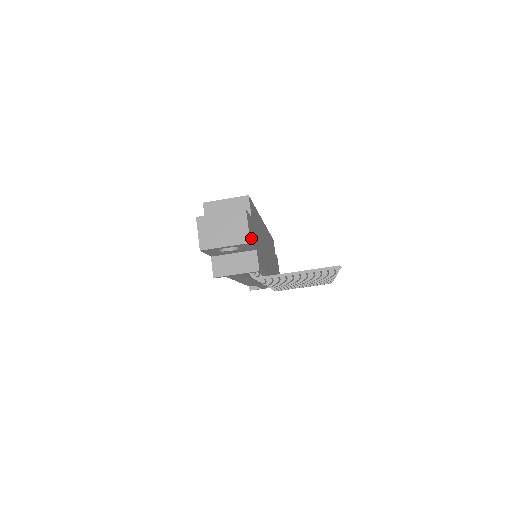
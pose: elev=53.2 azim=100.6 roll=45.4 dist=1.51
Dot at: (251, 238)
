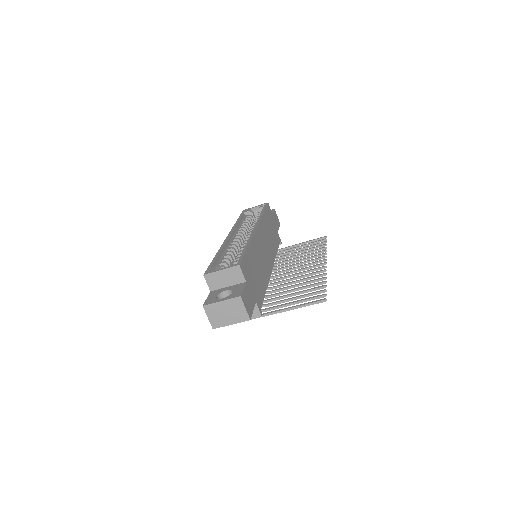
Dot at: (250, 310)
